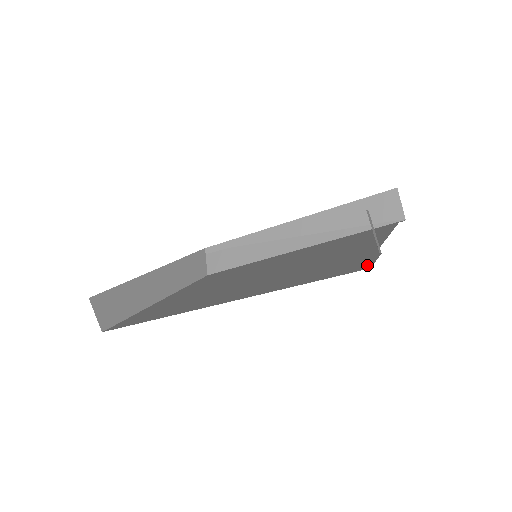
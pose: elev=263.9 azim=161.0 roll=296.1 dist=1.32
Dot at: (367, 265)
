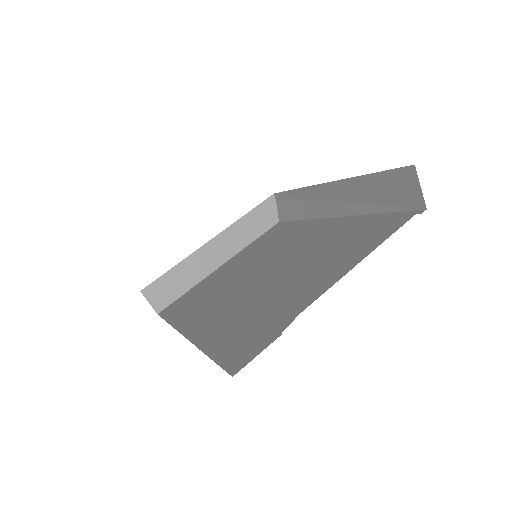
Dot at: (243, 363)
